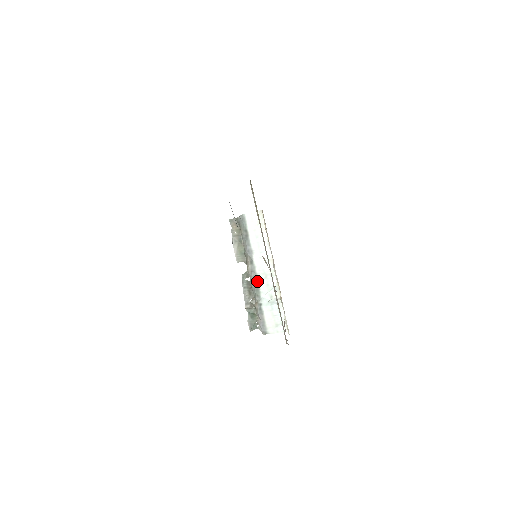
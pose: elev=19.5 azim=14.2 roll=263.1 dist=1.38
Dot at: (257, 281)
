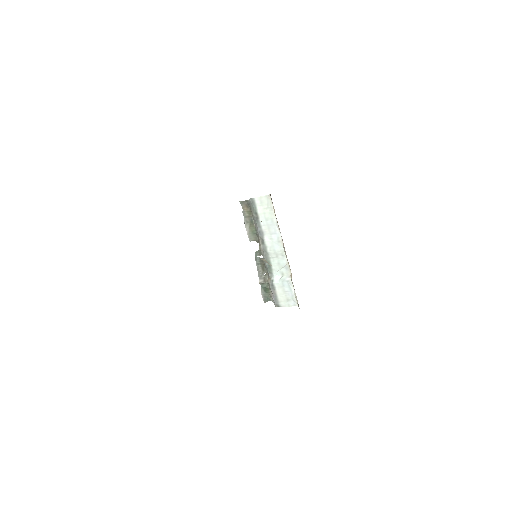
Dot at: (269, 259)
